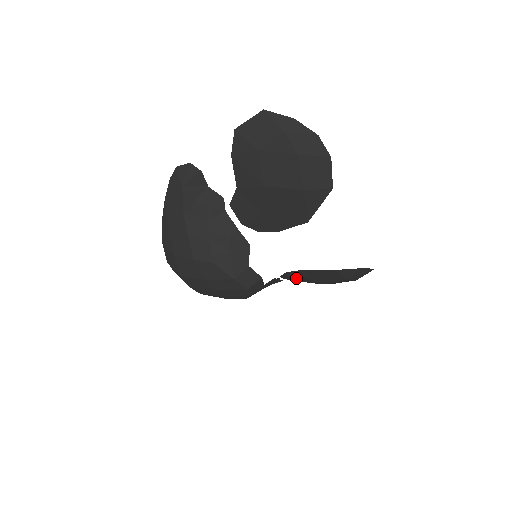
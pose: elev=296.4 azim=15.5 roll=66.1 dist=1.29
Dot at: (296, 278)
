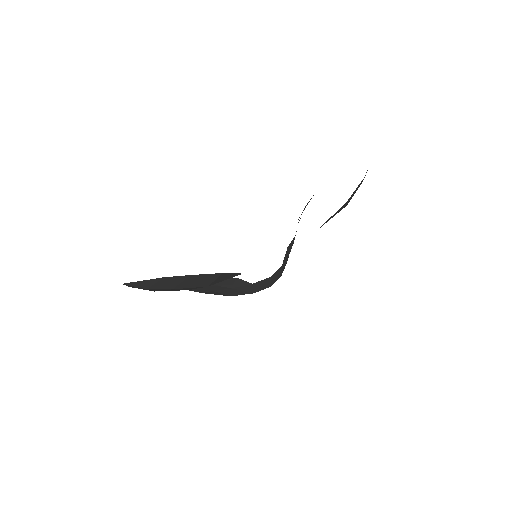
Dot at: occluded
